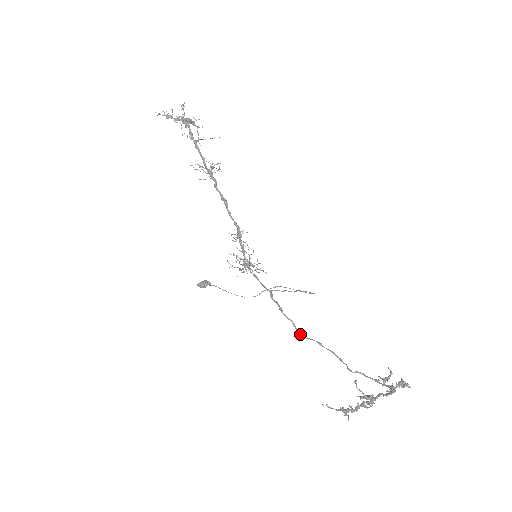
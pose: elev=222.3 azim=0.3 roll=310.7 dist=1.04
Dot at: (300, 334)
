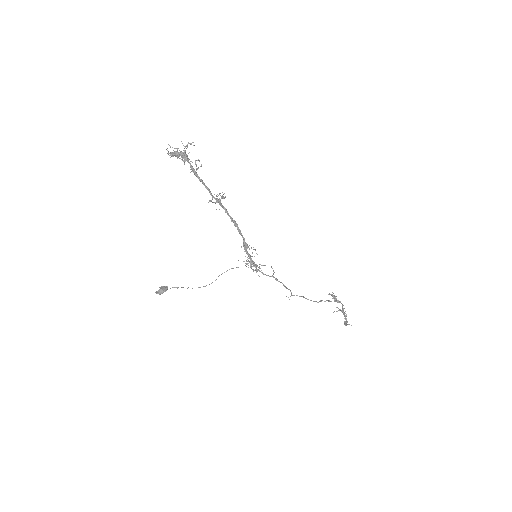
Dot at: occluded
